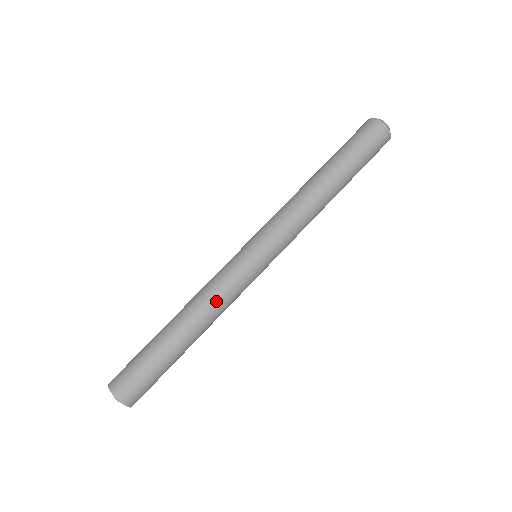
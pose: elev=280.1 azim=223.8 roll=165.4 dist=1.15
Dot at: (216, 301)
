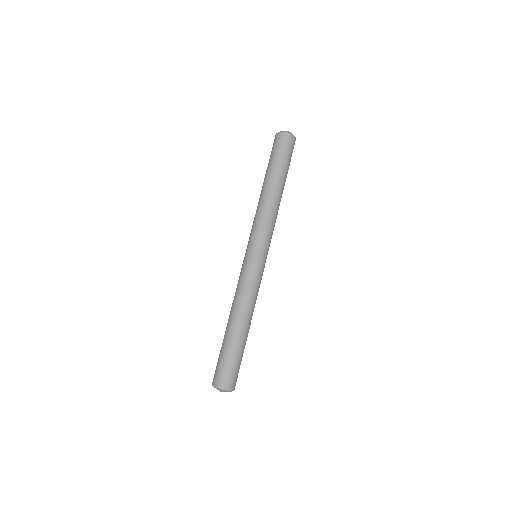
Dot at: (242, 295)
